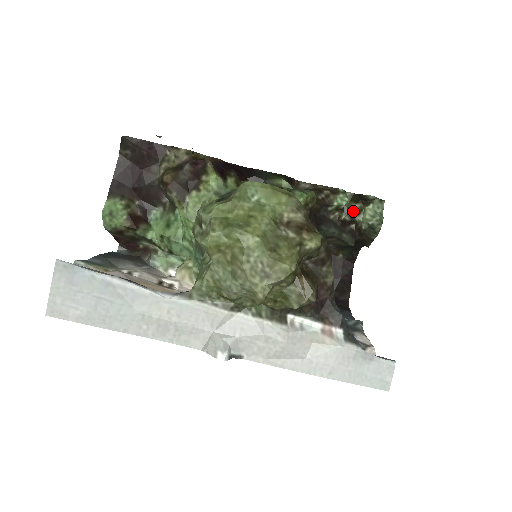
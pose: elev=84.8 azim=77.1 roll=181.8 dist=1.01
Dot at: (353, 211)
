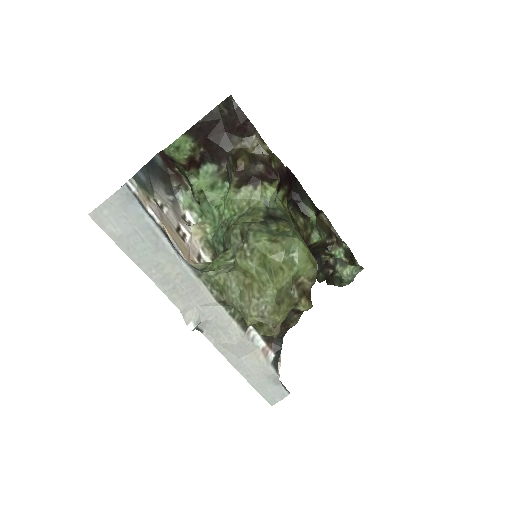
Dot at: (339, 260)
